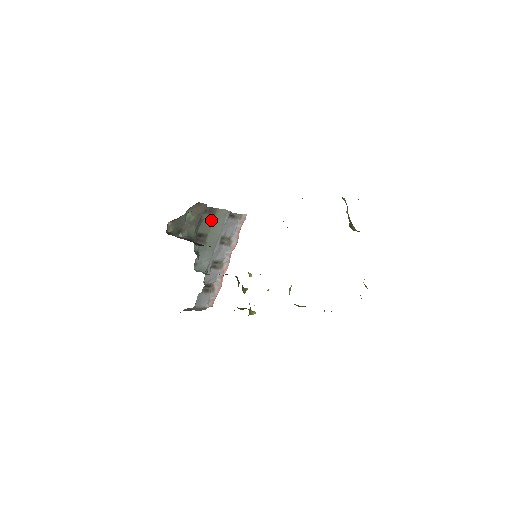
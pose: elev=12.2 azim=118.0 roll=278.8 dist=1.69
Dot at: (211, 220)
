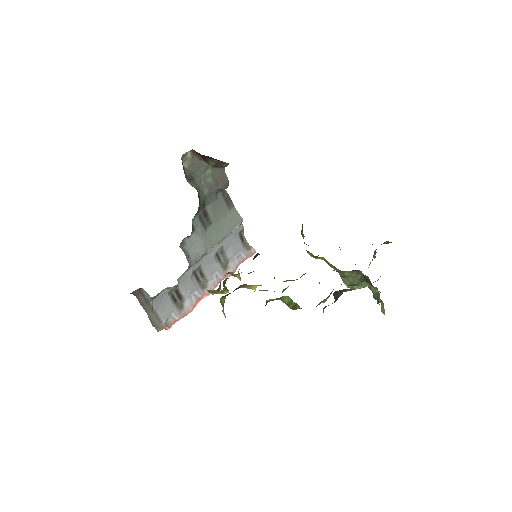
Dot at: (223, 212)
